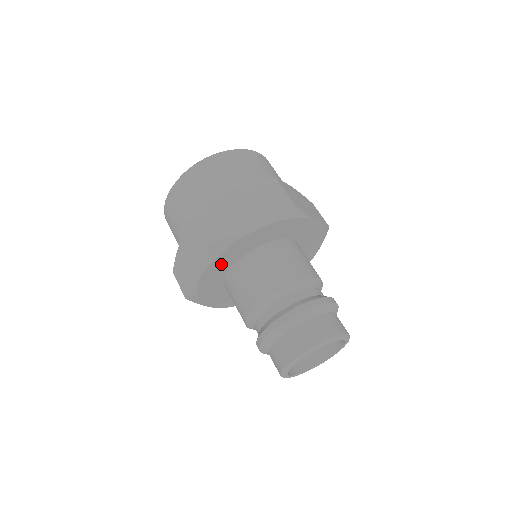
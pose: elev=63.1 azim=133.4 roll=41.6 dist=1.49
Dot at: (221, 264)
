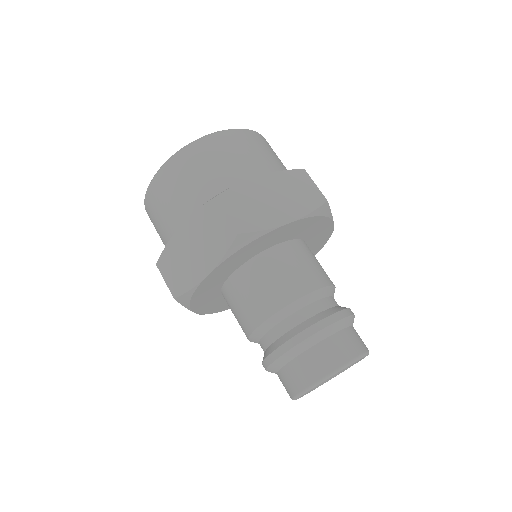
Dot at: (236, 259)
